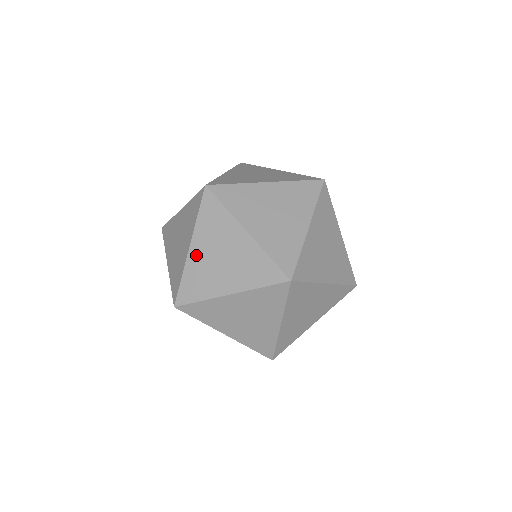
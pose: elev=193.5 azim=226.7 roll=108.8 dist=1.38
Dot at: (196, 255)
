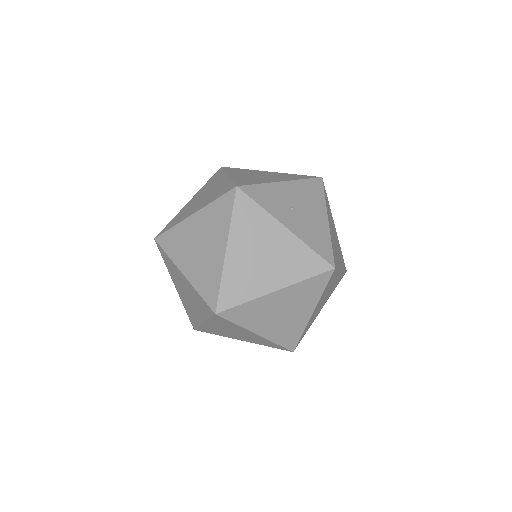
Dot at: (179, 292)
